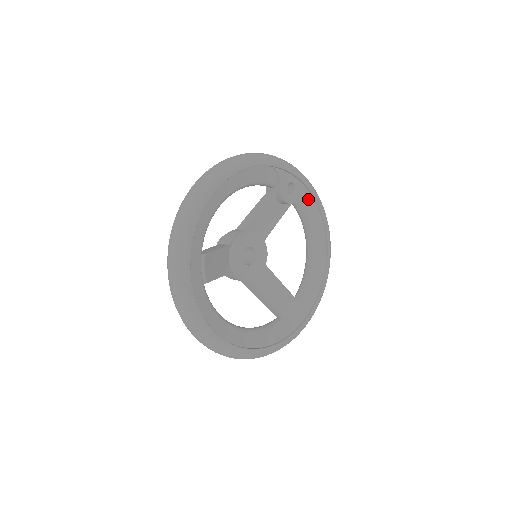
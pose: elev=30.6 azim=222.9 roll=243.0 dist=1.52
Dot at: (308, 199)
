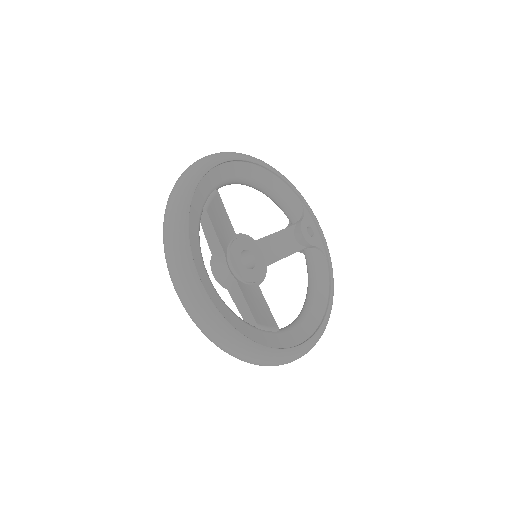
Dot at: (322, 256)
